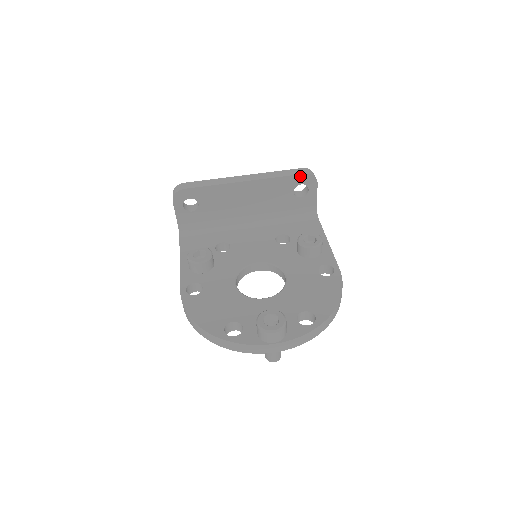
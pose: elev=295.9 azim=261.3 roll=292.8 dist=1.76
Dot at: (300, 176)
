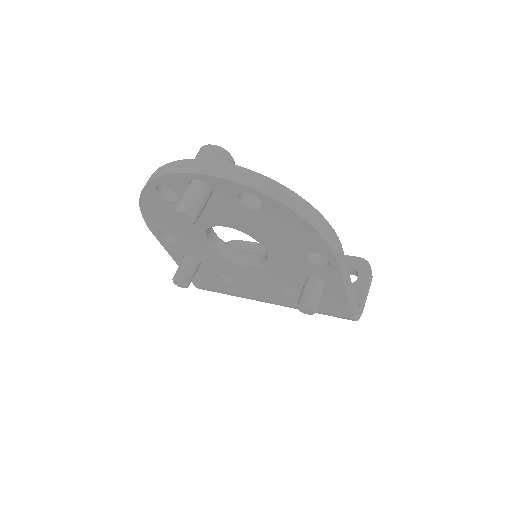
Dot at: (353, 258)
